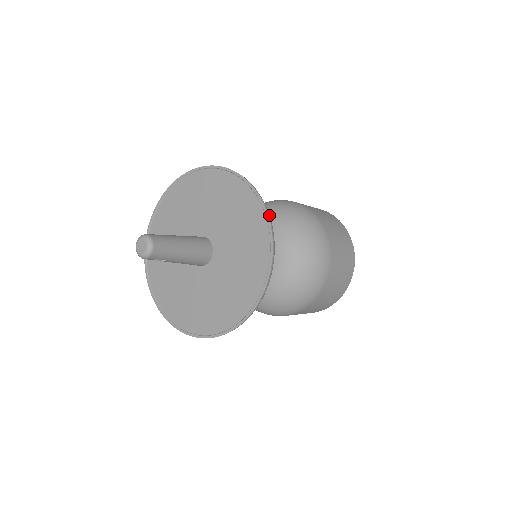
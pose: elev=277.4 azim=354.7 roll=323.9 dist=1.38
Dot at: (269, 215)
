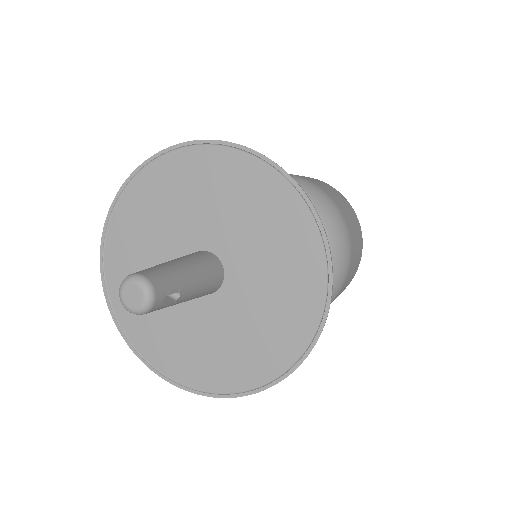
Dot at: (223, 142)
